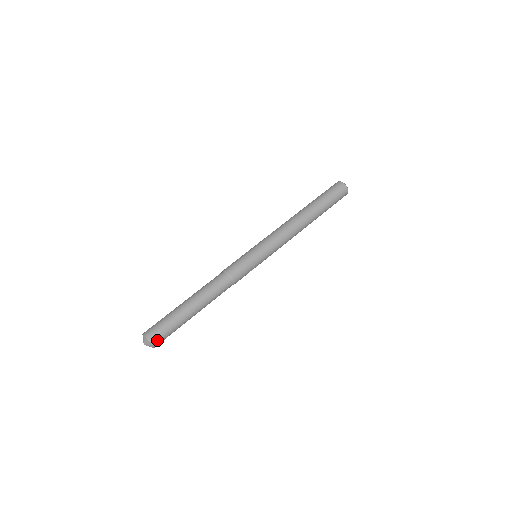
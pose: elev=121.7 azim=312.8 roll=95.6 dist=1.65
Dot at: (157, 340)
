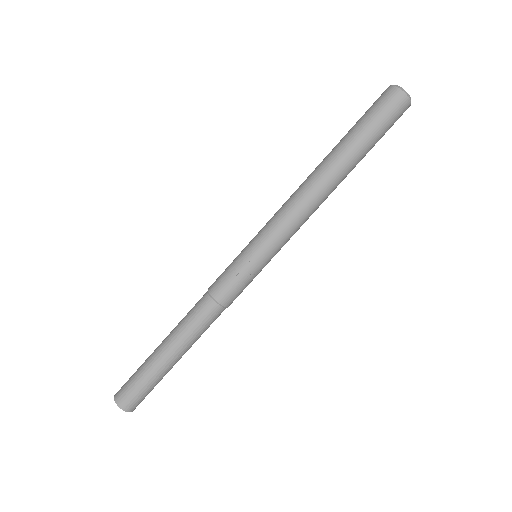
Dot at: (126, 401)
